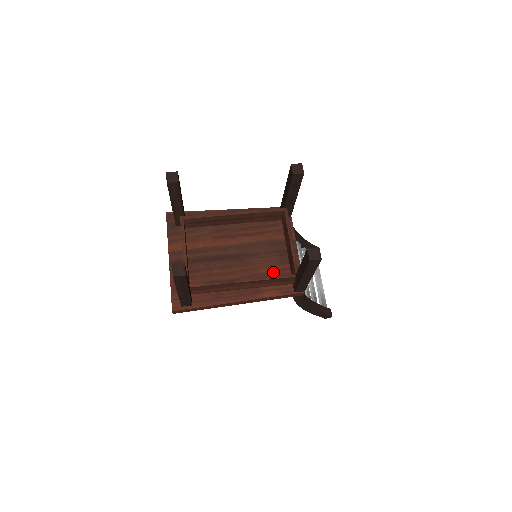
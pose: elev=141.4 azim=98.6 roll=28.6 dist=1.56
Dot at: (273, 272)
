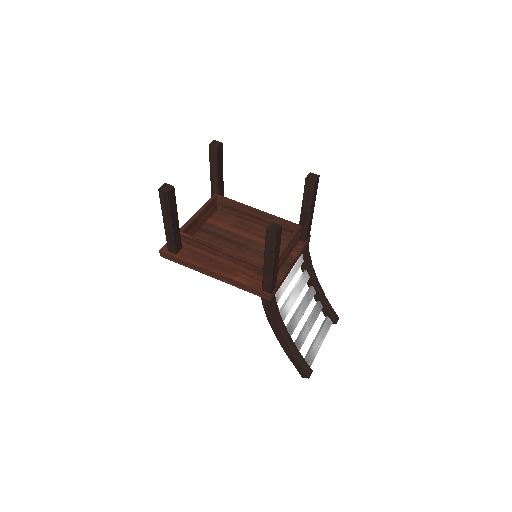
Dot at: occluded
